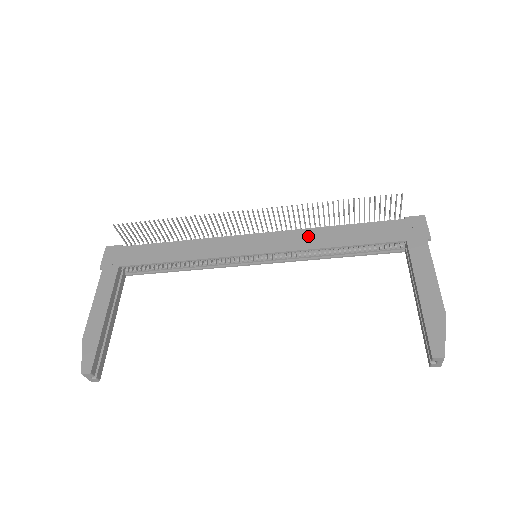
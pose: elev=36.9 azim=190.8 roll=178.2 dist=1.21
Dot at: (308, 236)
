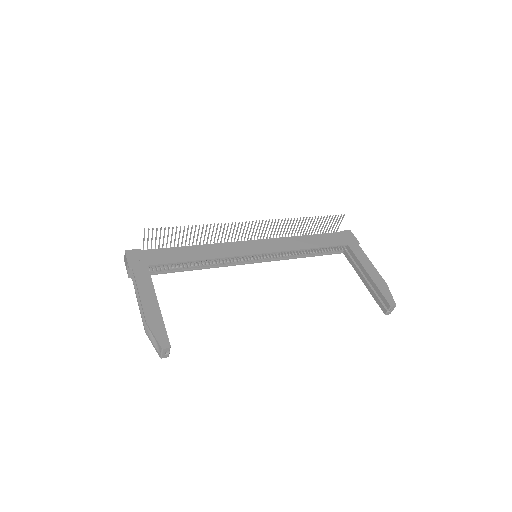
Dot at: (288, 242)
